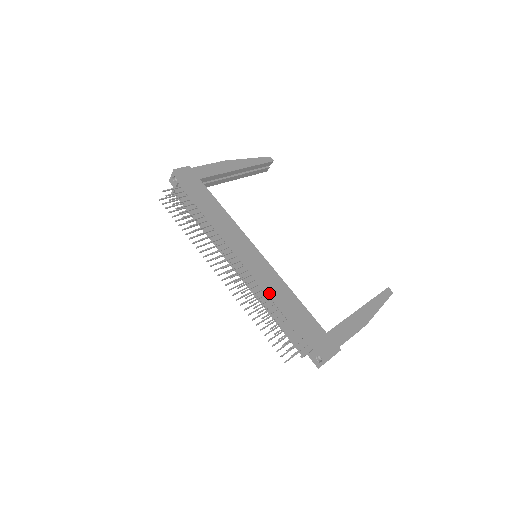
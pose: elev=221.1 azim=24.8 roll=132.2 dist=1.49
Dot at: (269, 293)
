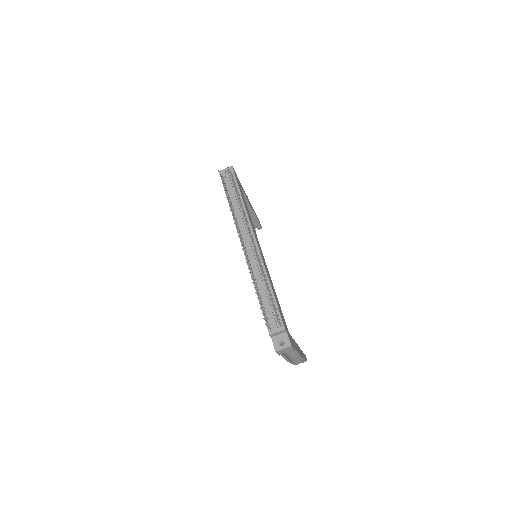
Dot at: (268, 276)
